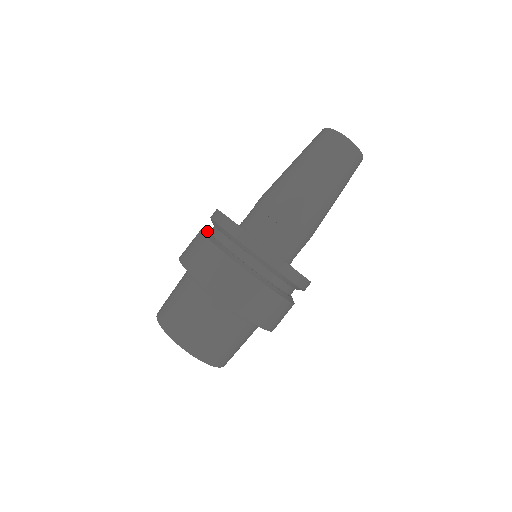
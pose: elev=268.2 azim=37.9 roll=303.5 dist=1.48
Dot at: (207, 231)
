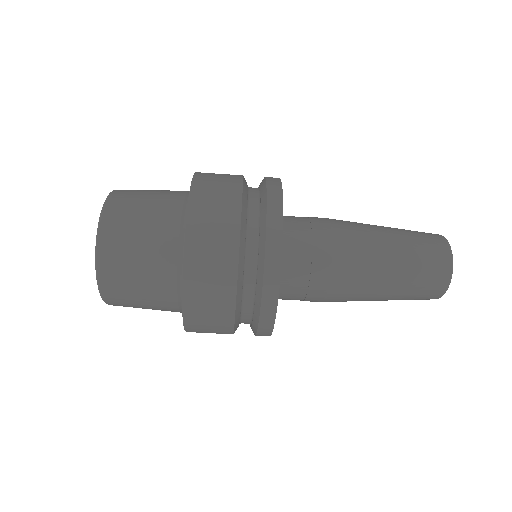
Dot at: (246, 227)
